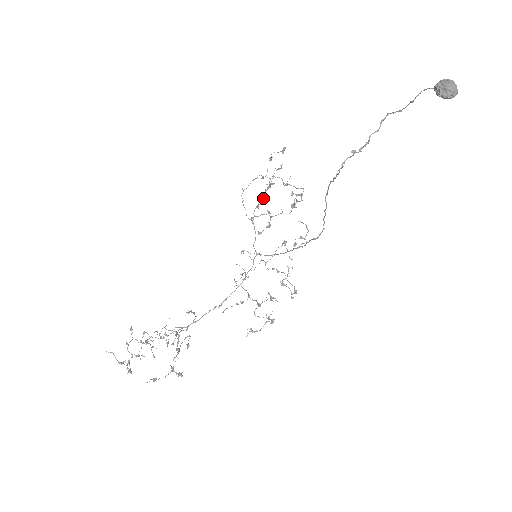
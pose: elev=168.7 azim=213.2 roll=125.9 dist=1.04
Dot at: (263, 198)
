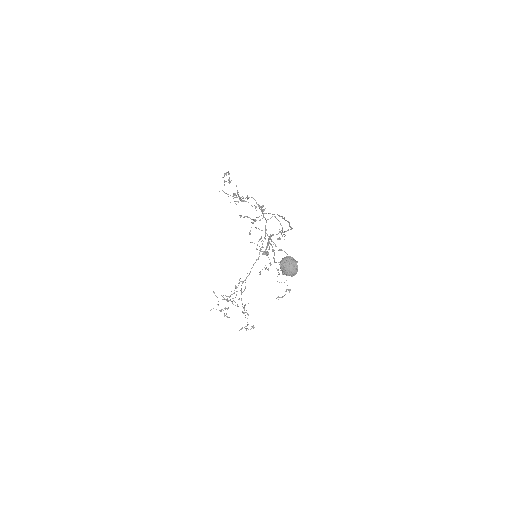
Dot at: (240, 197)
